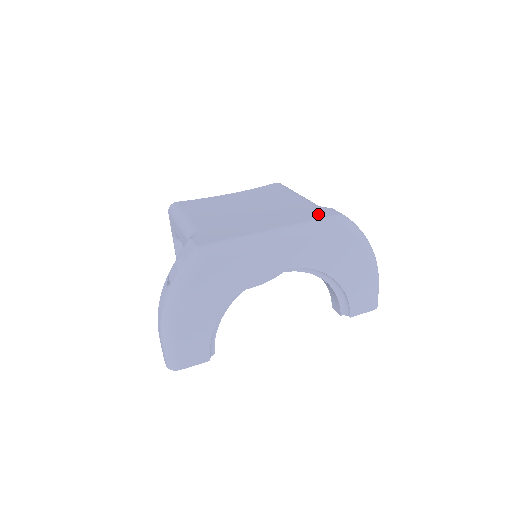
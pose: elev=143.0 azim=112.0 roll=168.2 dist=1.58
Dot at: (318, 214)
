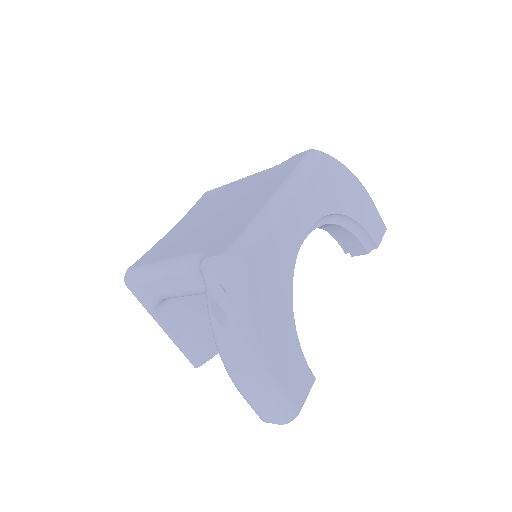
Dot at: (291, 164)
